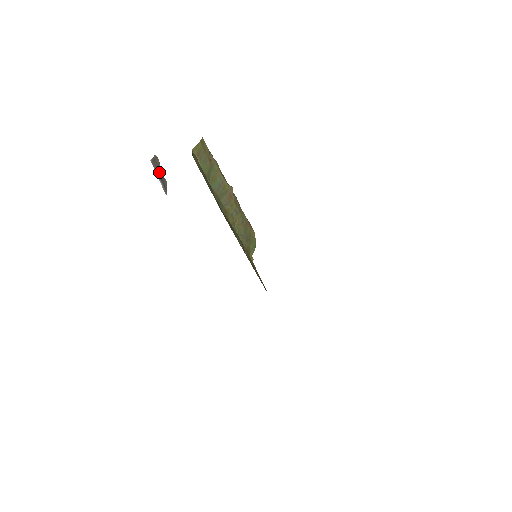
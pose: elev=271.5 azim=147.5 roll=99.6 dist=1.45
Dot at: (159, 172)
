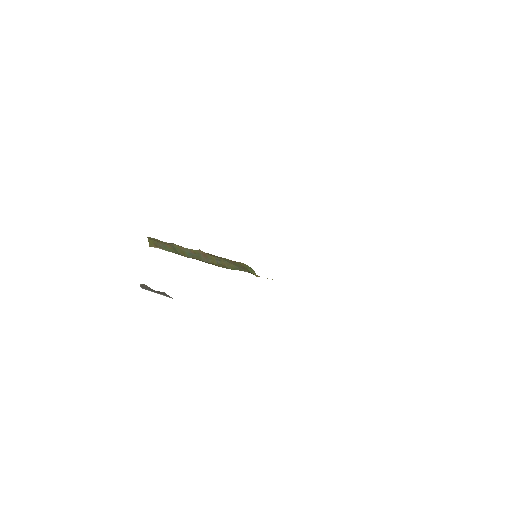
Dot at: (154, 291)
